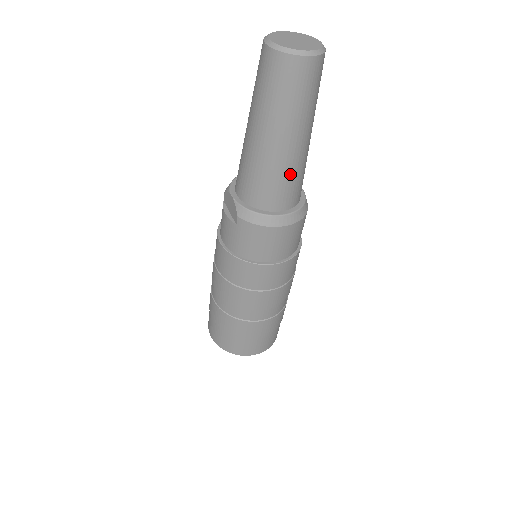
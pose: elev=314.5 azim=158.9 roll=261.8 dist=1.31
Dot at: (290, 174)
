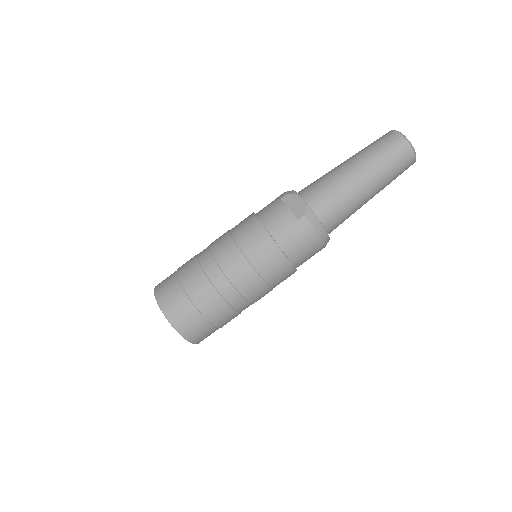
Dot at: (351, 212)
